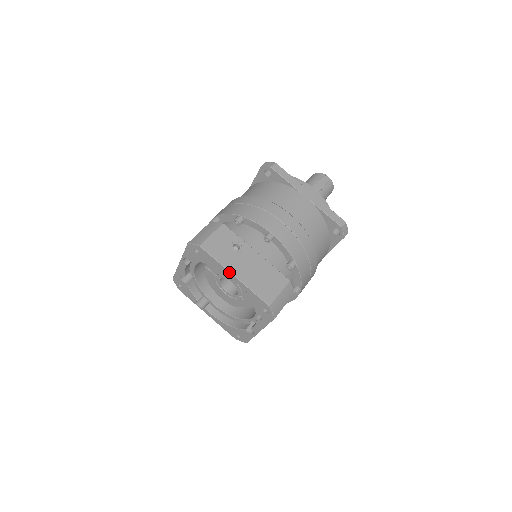
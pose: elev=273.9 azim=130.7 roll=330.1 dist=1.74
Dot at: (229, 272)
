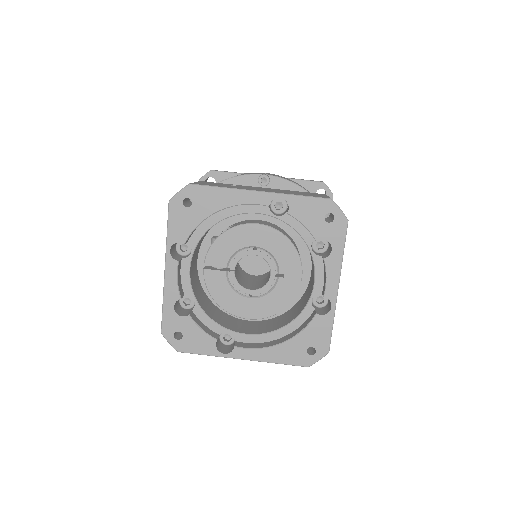
Dot at: (250, 192)
